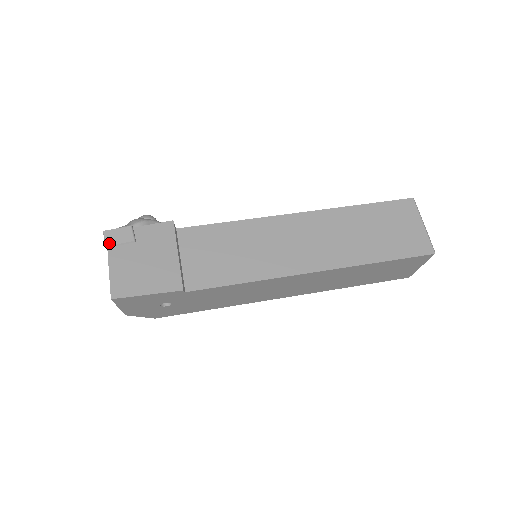
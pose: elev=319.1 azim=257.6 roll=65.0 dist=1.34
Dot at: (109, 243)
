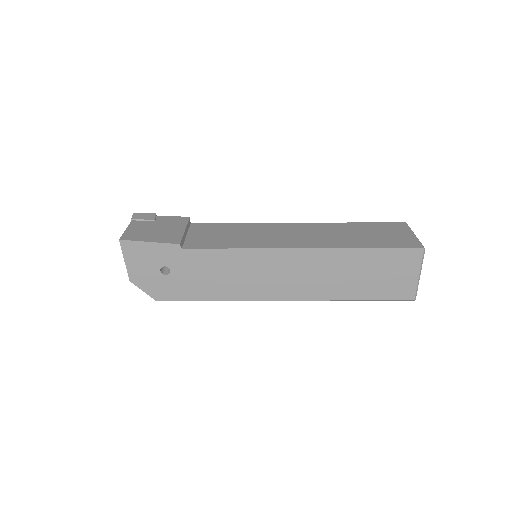
Dot at: (134, 218)
